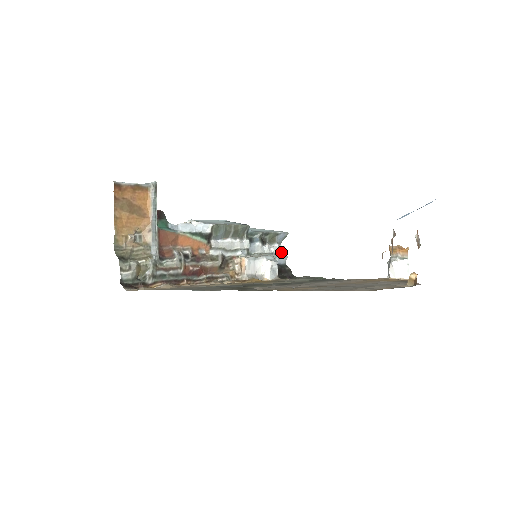
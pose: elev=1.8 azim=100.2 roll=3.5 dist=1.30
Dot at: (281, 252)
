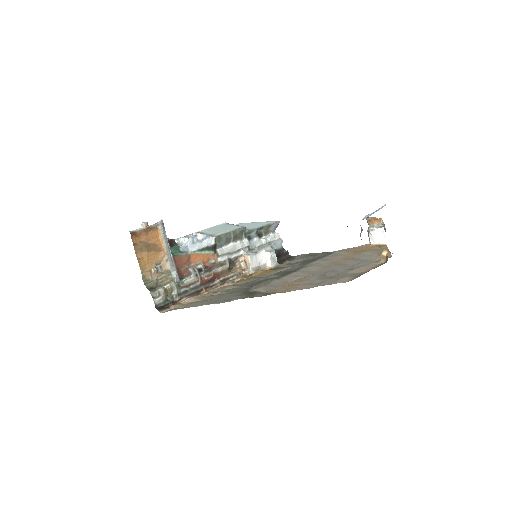
Dot at: (277, 239)
